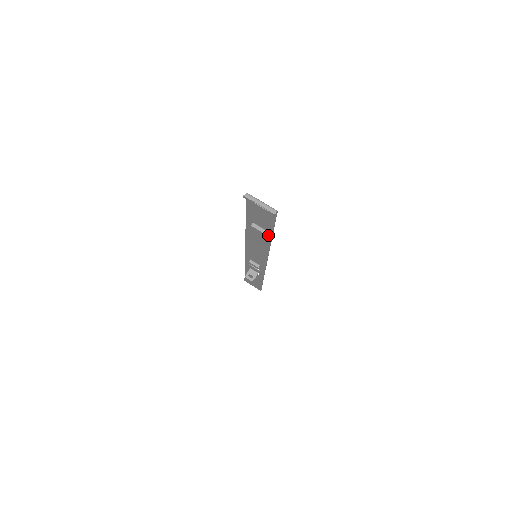
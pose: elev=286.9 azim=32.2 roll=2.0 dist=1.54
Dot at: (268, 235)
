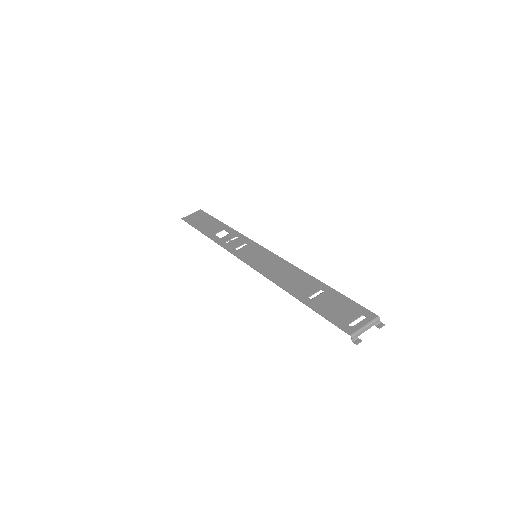
Dot at: (320, 286)
